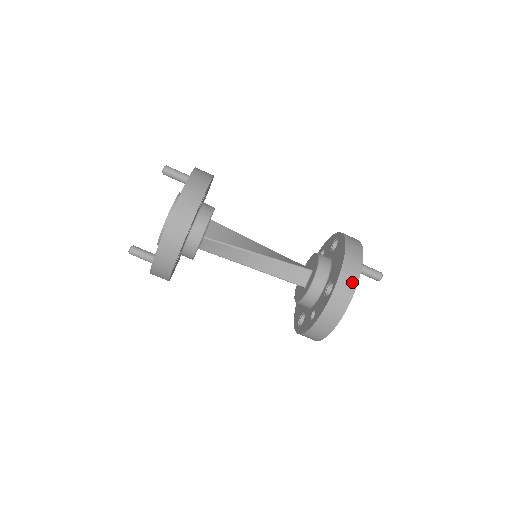
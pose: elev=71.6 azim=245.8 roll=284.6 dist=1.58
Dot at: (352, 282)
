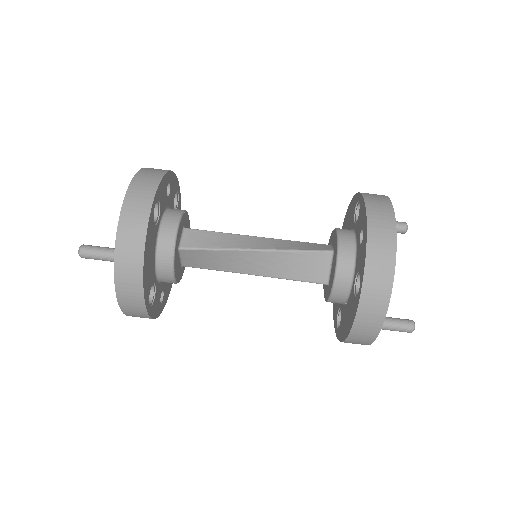
Dot at: occluded
